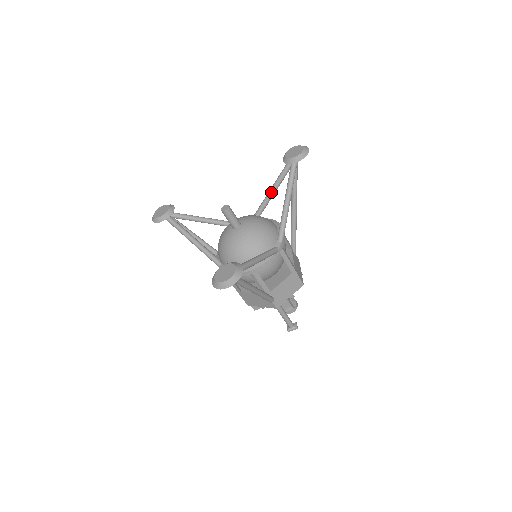
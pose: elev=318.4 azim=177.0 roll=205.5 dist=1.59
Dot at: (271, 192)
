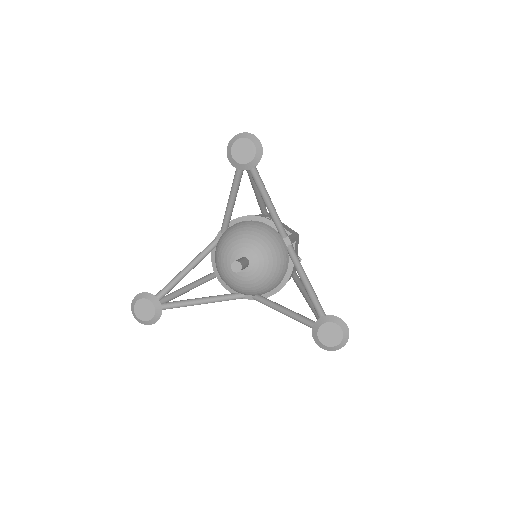
Dot at: (234, 199)
